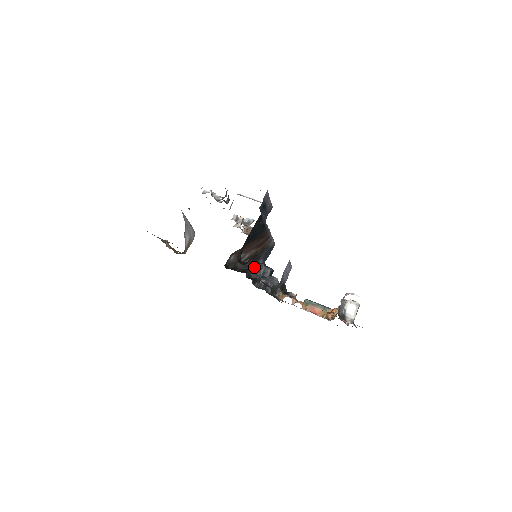
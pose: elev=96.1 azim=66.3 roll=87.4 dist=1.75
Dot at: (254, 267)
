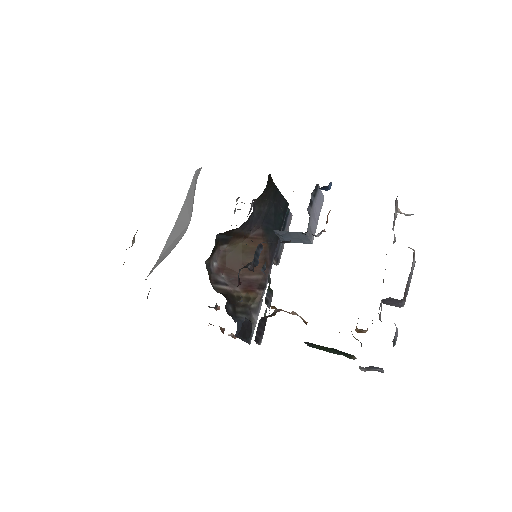
Dot at: (227, 312)
